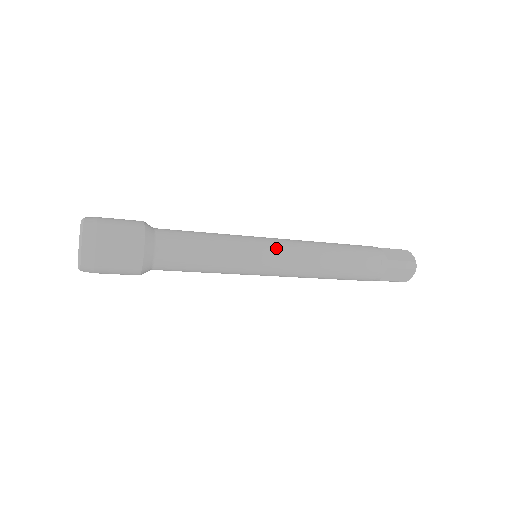
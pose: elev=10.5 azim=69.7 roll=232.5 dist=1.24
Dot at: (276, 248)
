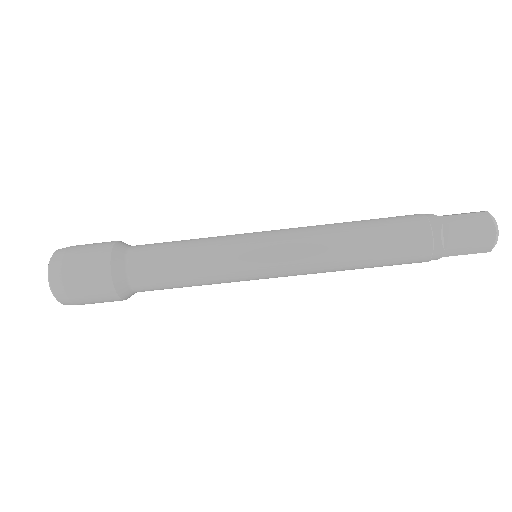
Dot at: (270, 232)
